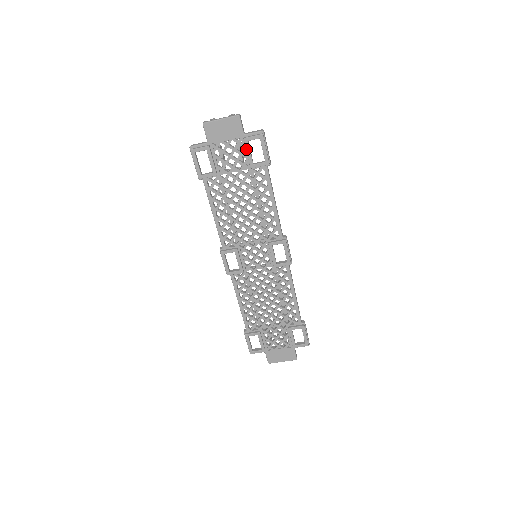
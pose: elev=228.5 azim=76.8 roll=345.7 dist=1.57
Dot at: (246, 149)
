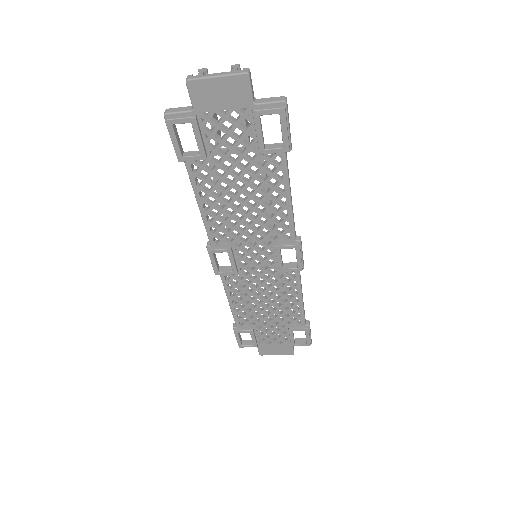
Dot at: (255, 127)
